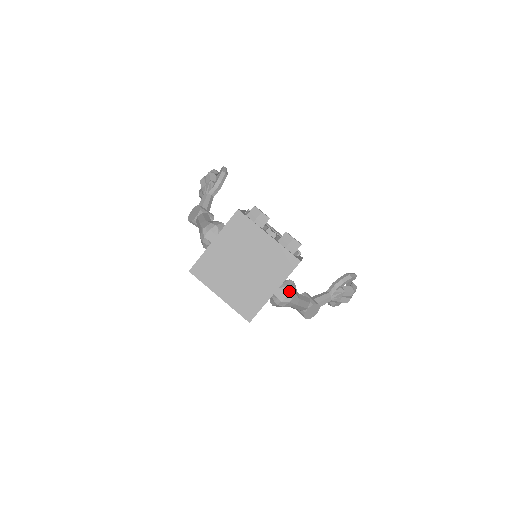
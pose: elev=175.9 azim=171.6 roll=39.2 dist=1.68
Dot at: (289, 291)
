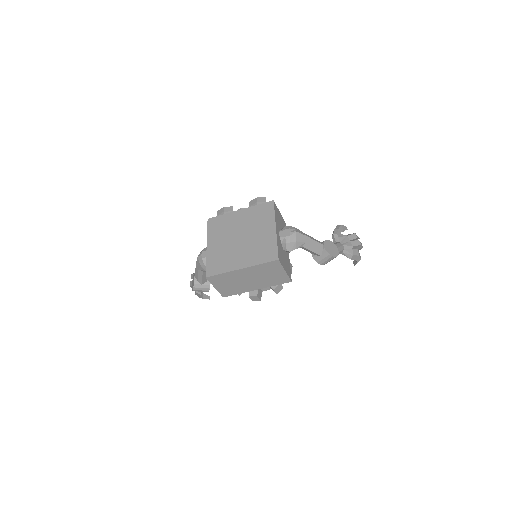
Dot at: (288, 227)
